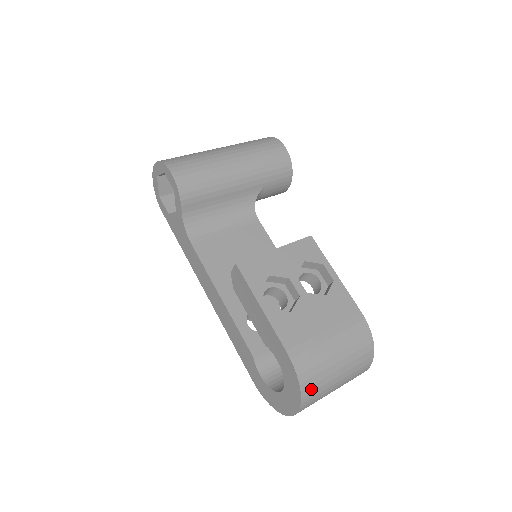
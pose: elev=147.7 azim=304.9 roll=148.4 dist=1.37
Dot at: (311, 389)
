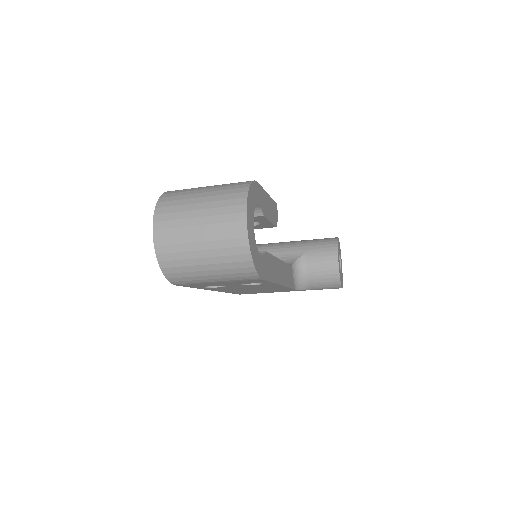
Dot at: (169, 199)
